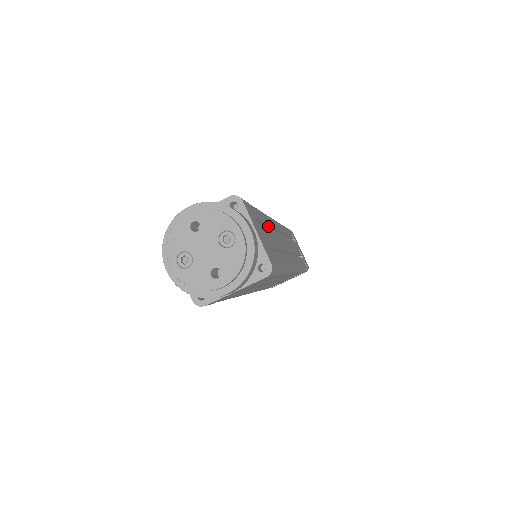
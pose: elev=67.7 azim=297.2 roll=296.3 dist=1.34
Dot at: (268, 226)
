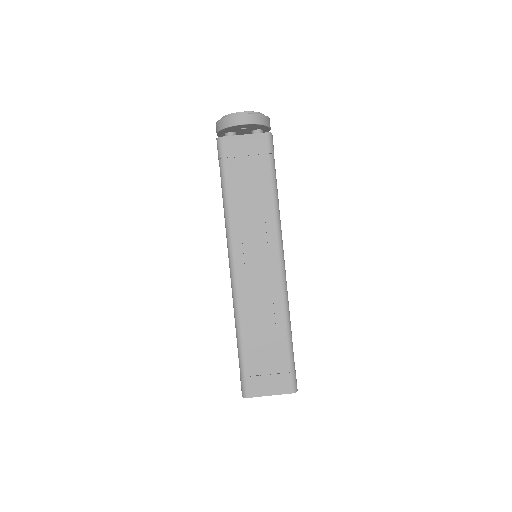
Dot at: occluded
